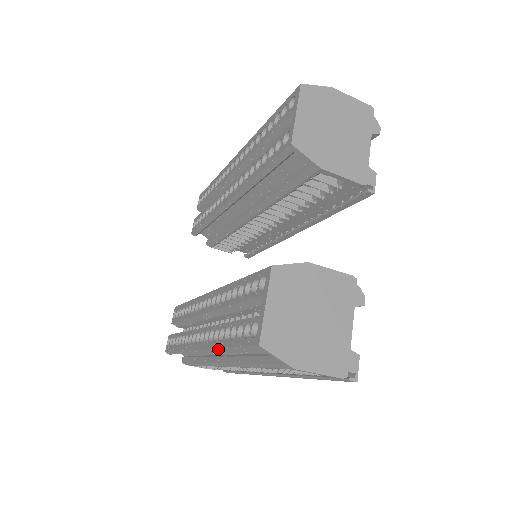
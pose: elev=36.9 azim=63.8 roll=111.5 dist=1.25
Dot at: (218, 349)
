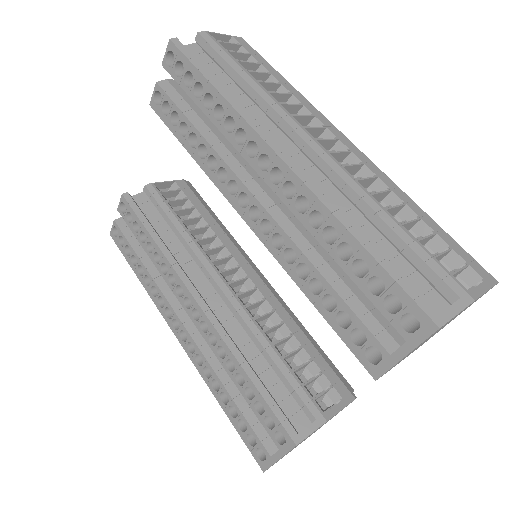
Dot at: (208, 386)
